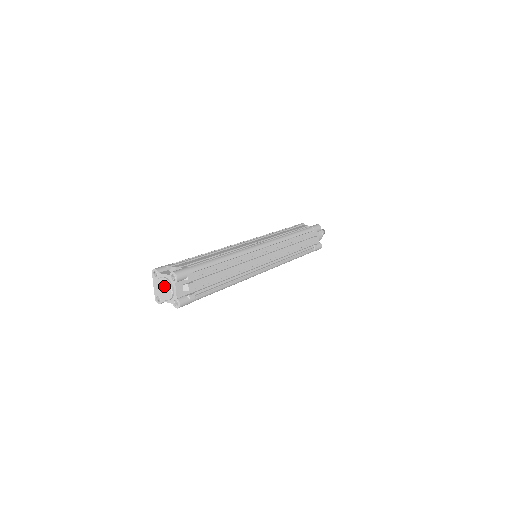
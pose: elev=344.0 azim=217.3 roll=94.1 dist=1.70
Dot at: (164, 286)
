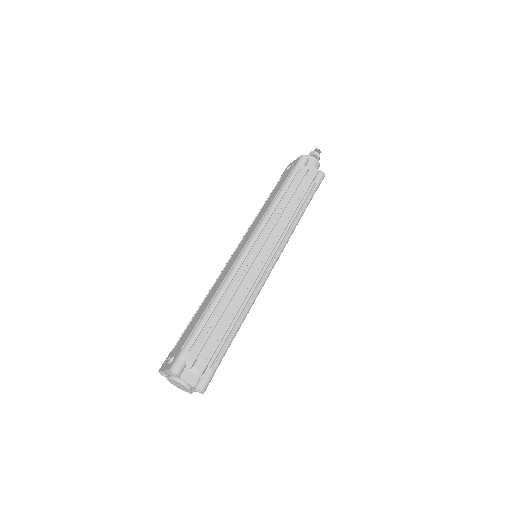
Dot at: (181, 386)
